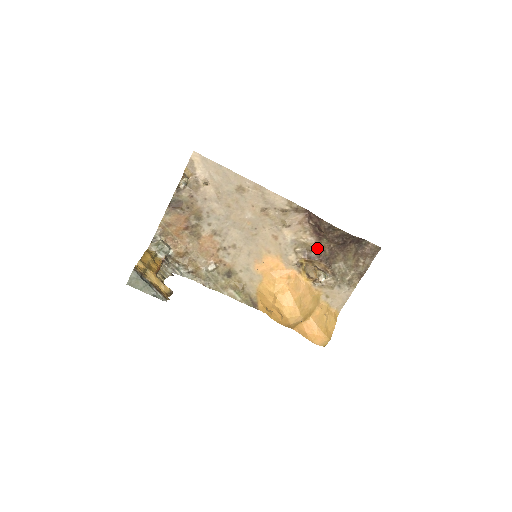
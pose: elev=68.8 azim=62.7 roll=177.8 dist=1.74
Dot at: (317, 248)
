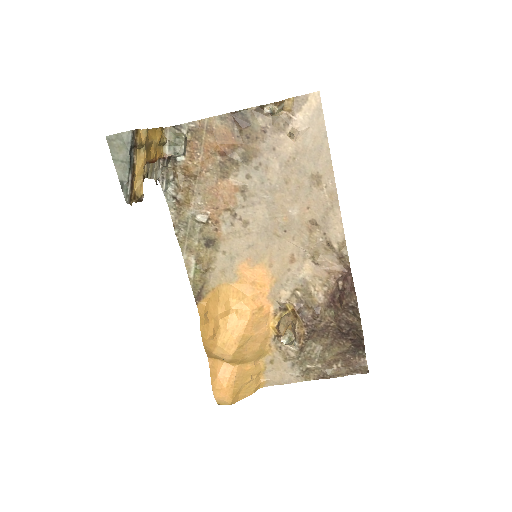
Dot at: (317, 311)
